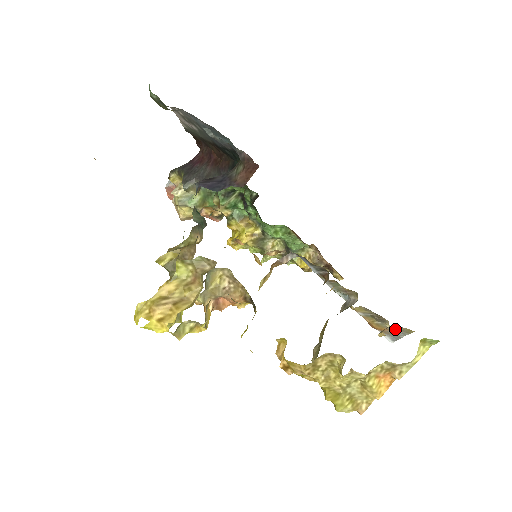
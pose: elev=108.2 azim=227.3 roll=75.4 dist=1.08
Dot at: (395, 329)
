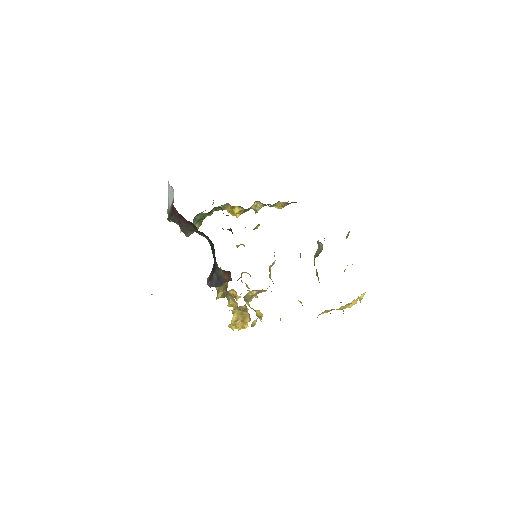
Dot at: occluded
